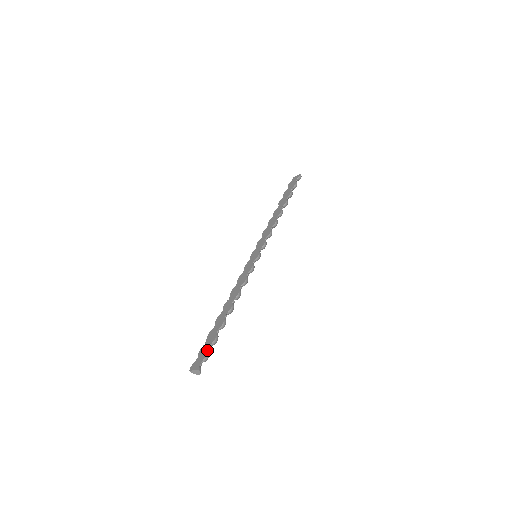
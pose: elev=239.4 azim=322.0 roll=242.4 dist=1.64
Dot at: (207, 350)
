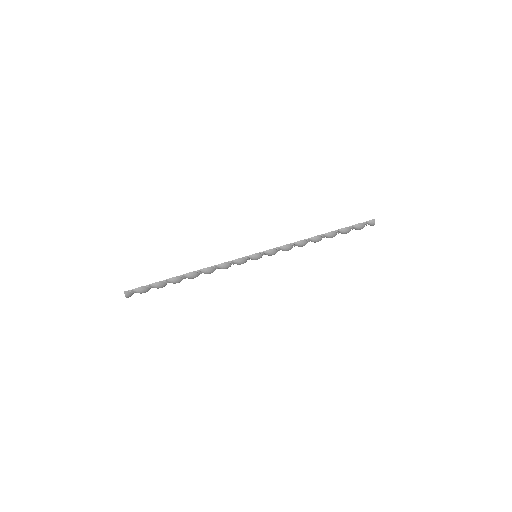
Dot at: (143, 286)
